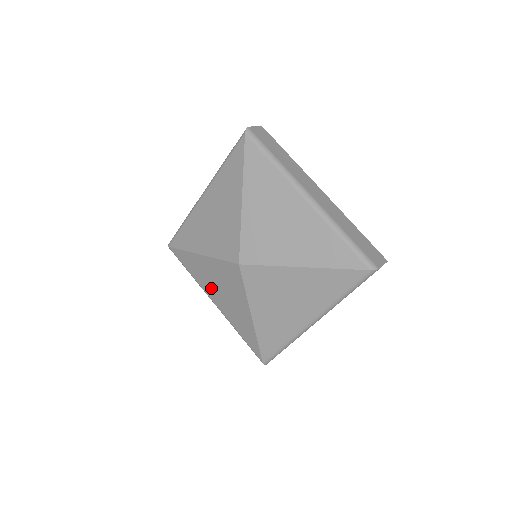
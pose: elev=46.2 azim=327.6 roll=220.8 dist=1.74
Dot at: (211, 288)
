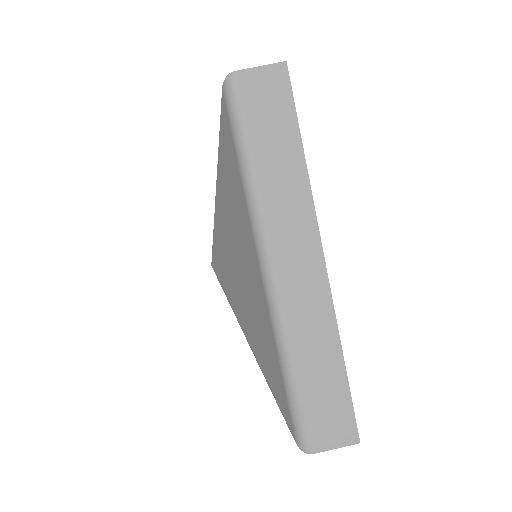
Dot at: occluded
